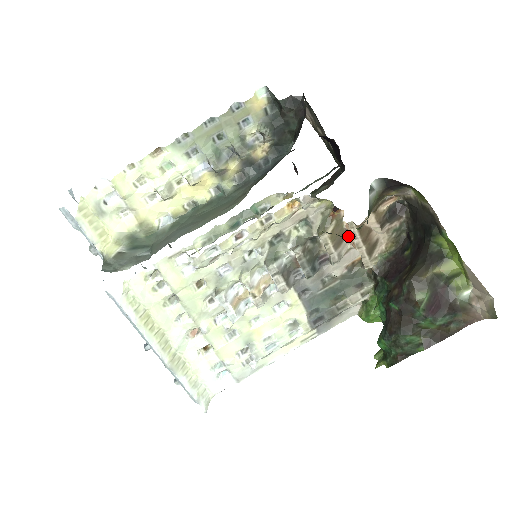
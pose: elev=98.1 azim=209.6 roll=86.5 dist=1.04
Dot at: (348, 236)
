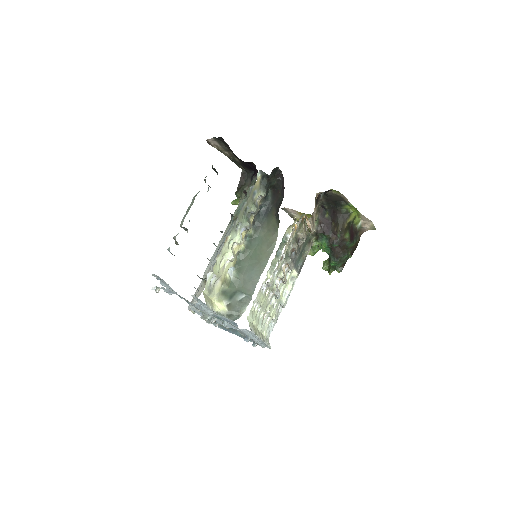
Dot at: occluded
